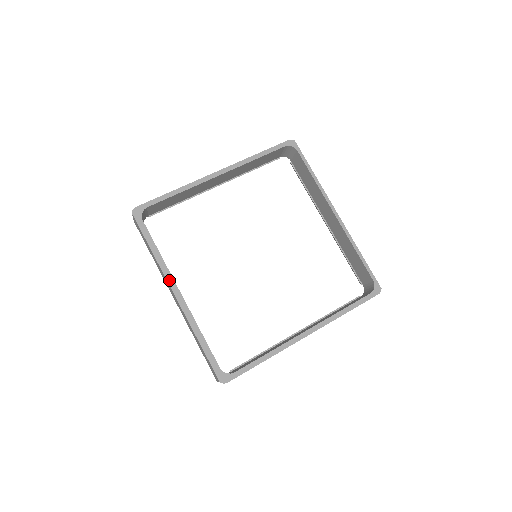
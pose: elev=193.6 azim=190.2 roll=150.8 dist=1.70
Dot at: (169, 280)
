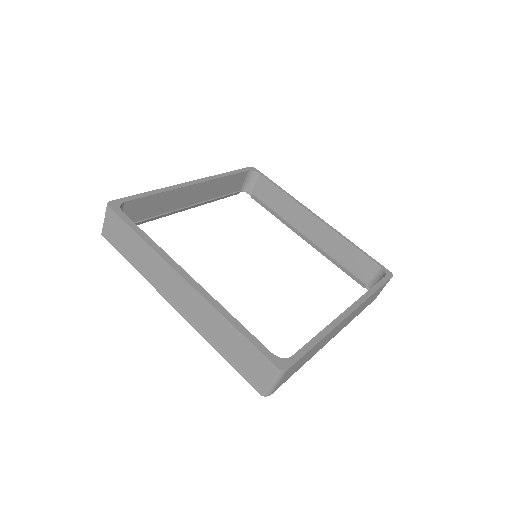
Dot at: (172, 265)
